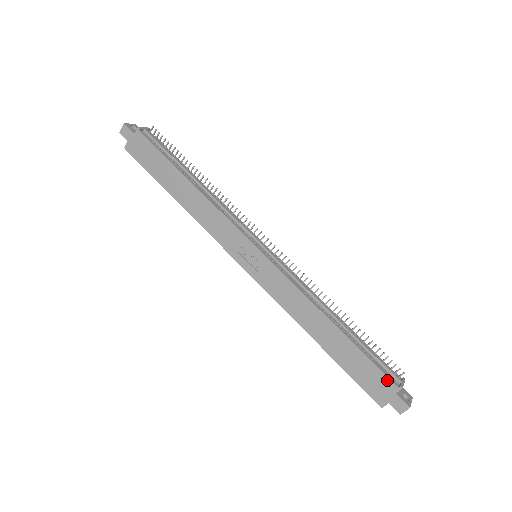
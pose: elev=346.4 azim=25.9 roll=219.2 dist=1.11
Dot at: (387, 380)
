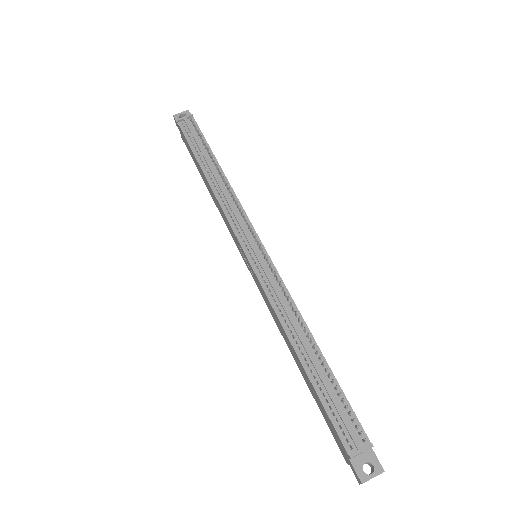
Dot at: (340, 440)
